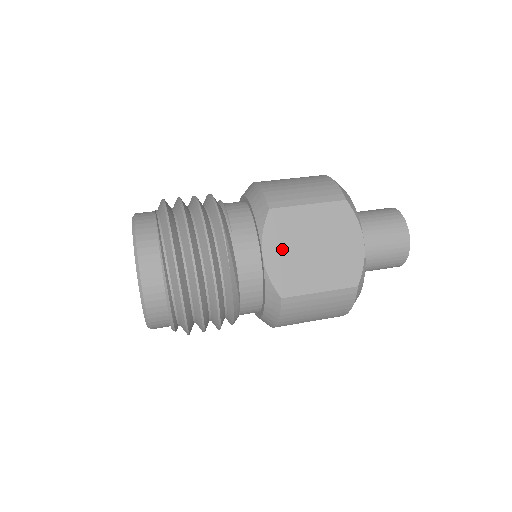
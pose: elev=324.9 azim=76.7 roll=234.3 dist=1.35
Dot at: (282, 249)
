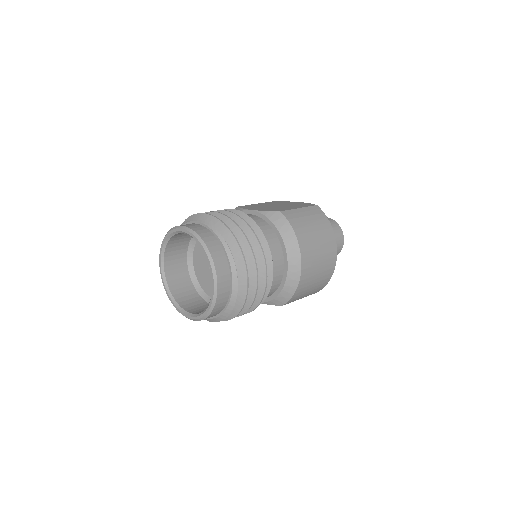
Dot at: (260, 208)
